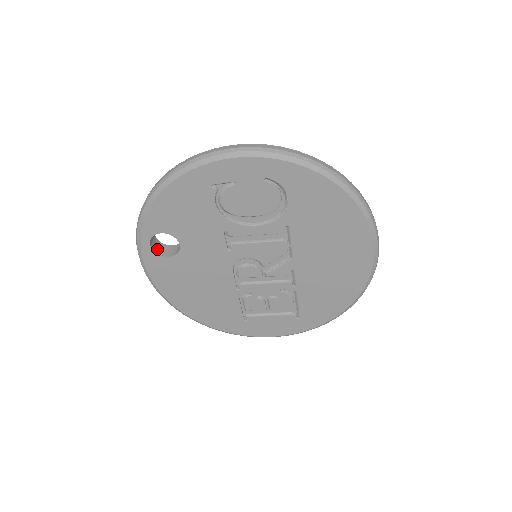
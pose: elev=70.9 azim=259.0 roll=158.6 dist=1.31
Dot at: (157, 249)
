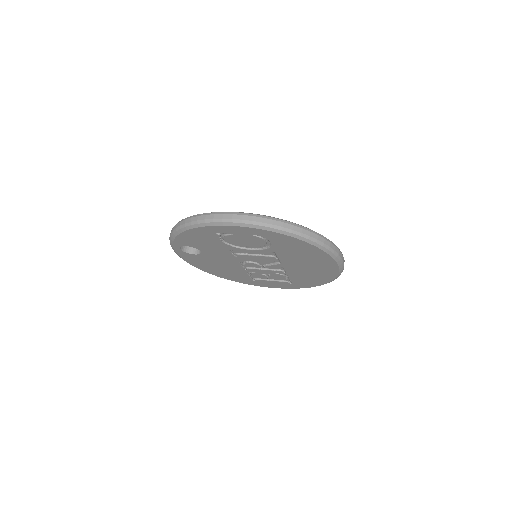
Dot at: (186, 248)
